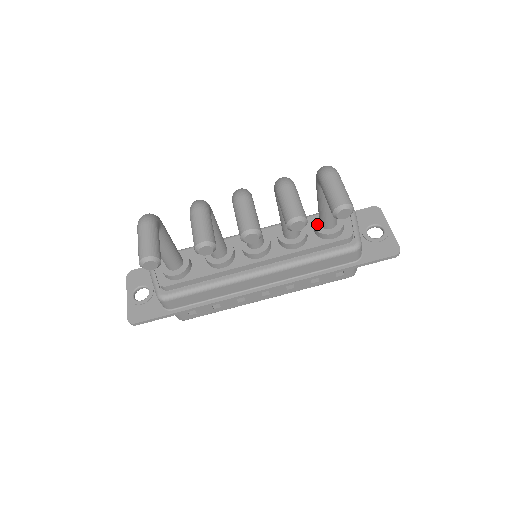
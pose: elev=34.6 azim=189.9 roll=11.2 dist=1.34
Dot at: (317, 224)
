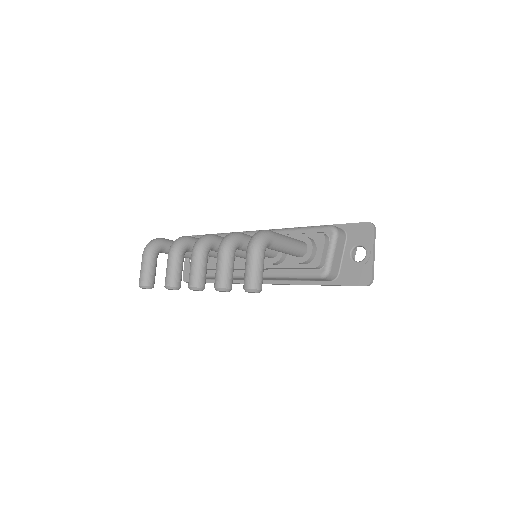
Dot at: occluded
